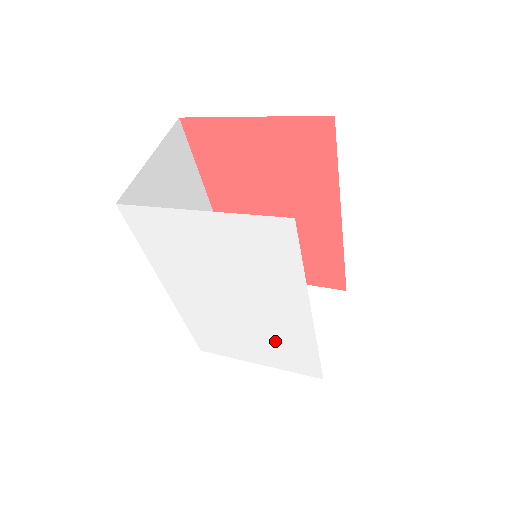
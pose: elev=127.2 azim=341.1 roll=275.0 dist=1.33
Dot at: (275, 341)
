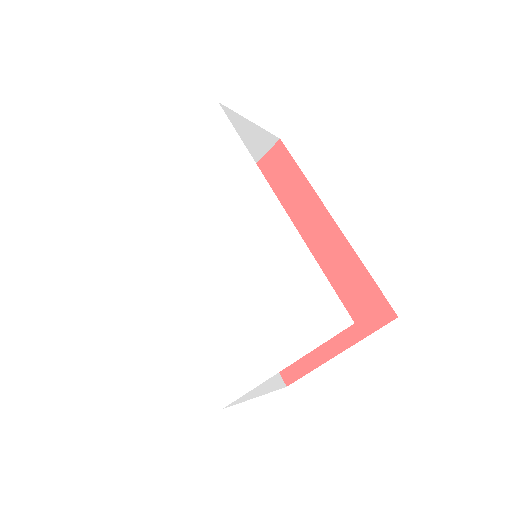
Dot at: (273, 285)
